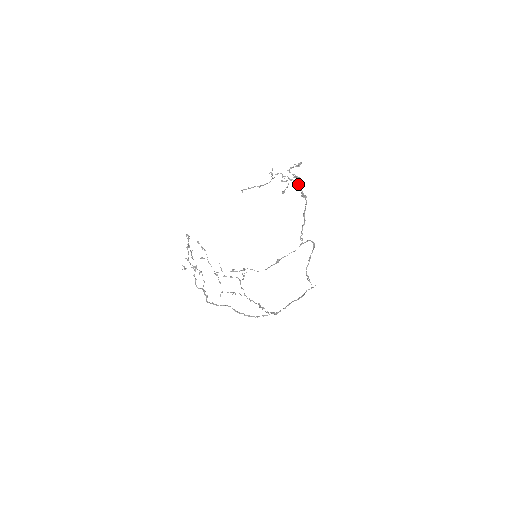
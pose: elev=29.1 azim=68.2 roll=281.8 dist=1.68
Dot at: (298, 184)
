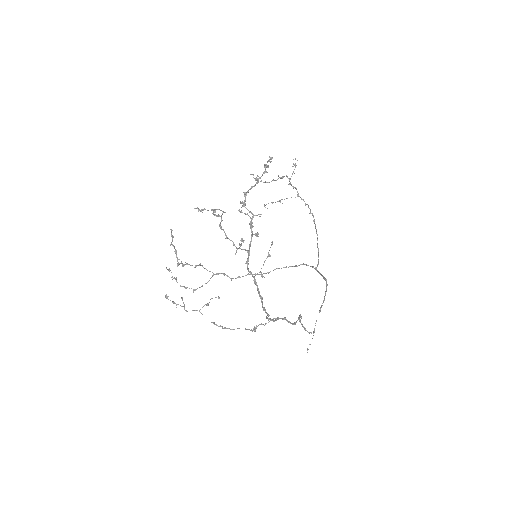
Dot at: occluded
